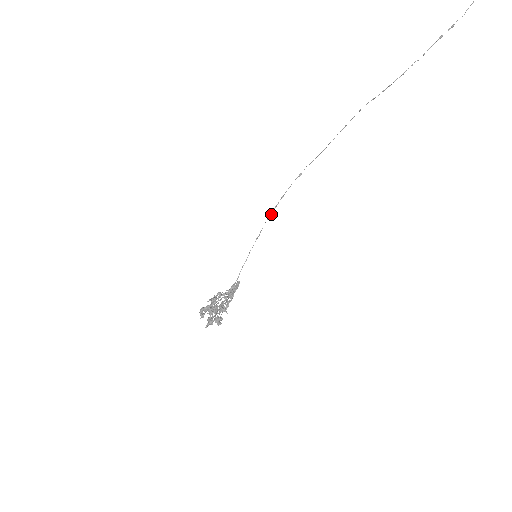
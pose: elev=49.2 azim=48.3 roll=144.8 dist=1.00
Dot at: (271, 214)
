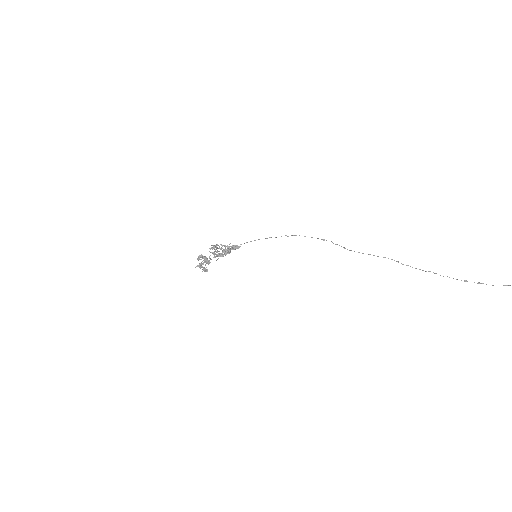
Dot at: occluded
